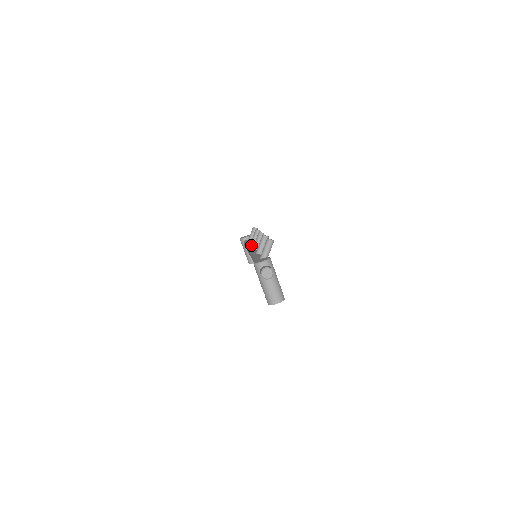
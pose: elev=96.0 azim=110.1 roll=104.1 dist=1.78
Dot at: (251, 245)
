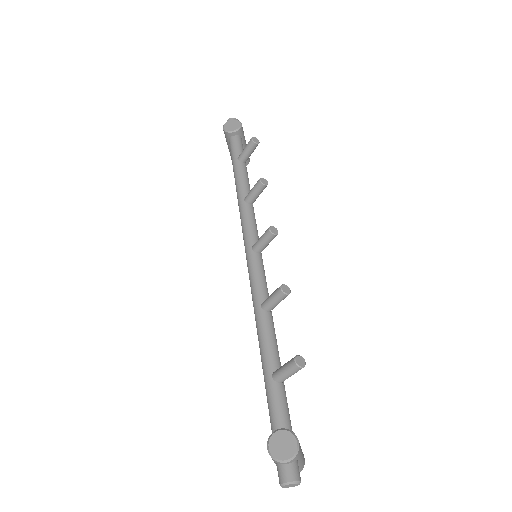
Dot at: (247, 206)
